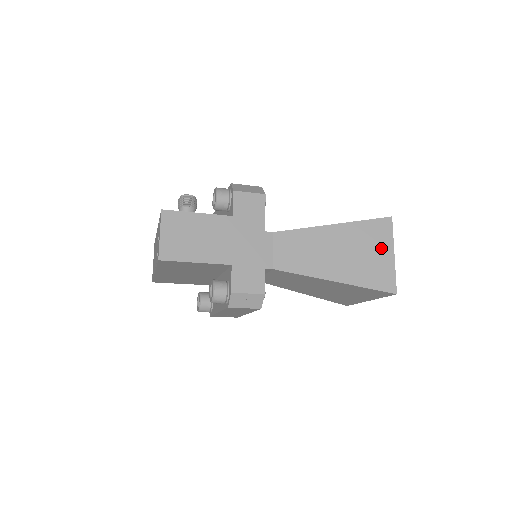
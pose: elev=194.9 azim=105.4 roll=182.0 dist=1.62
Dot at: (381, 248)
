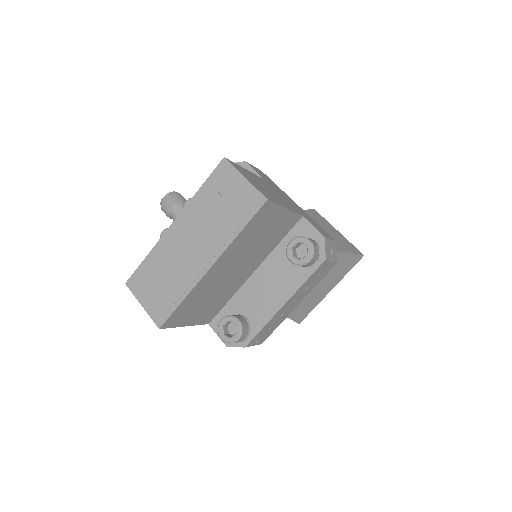
Dot at: (330, 227)
